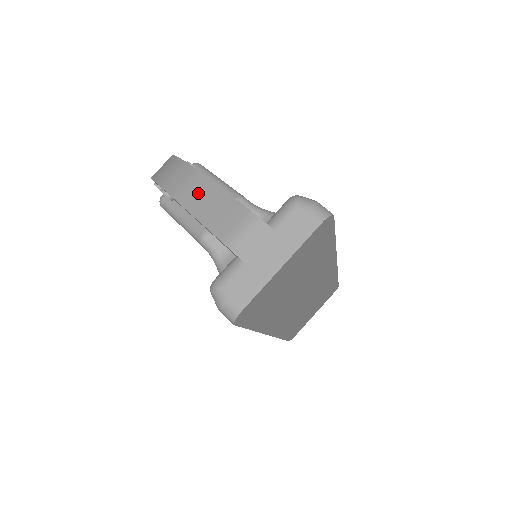
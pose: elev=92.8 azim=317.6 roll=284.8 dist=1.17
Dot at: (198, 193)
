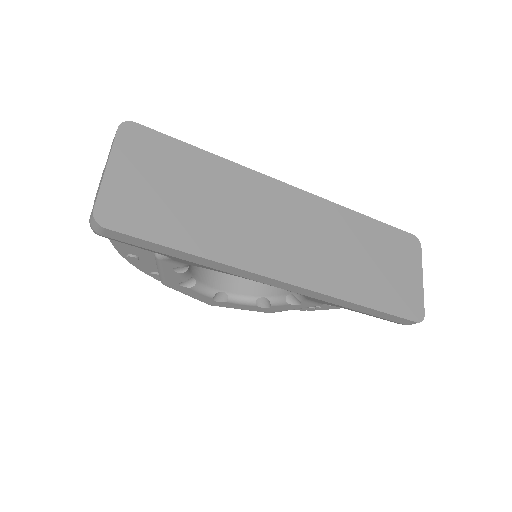
Dot at: occluded
